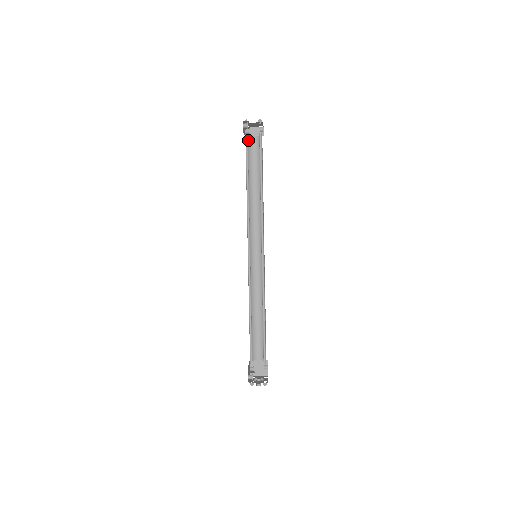
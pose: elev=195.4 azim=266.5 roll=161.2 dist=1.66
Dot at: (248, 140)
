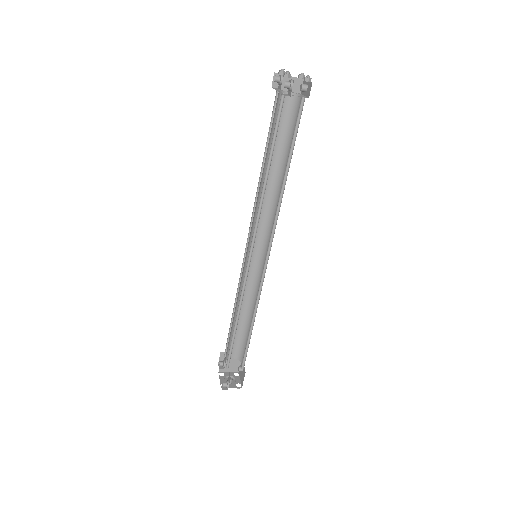
Dot at: (278, 97)
